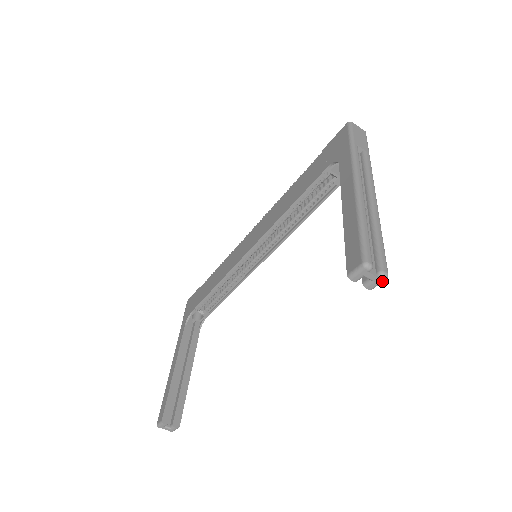
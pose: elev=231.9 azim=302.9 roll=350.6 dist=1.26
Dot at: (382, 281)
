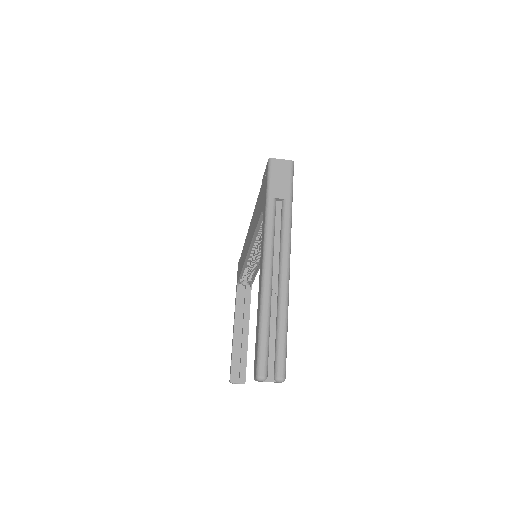
Dot at: occluded
